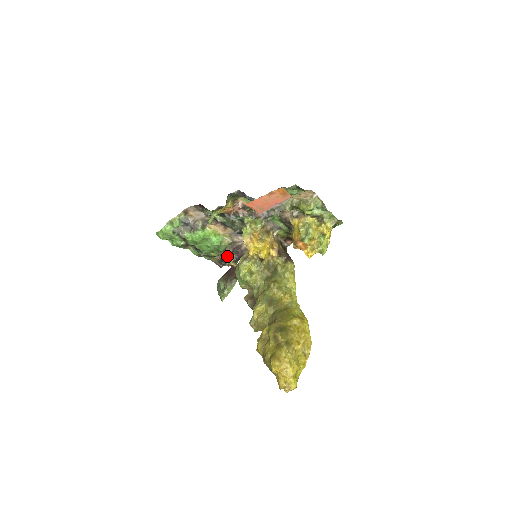
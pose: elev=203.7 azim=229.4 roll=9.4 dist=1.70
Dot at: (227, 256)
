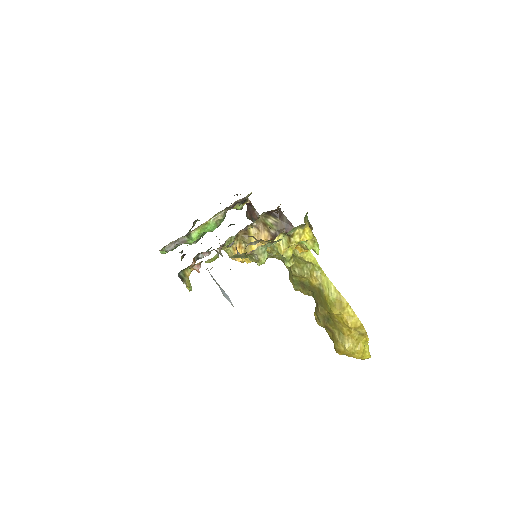
Dot at: (233, 208)
